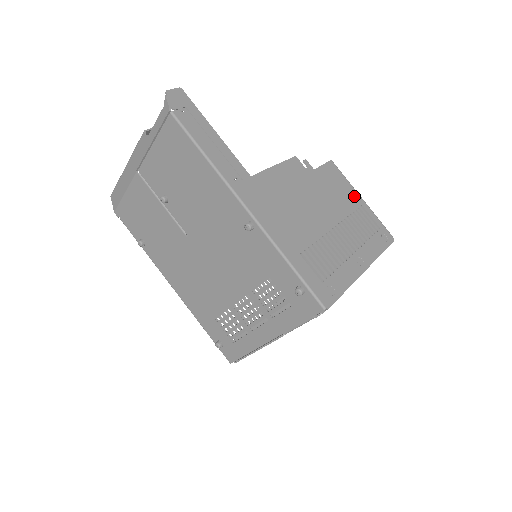
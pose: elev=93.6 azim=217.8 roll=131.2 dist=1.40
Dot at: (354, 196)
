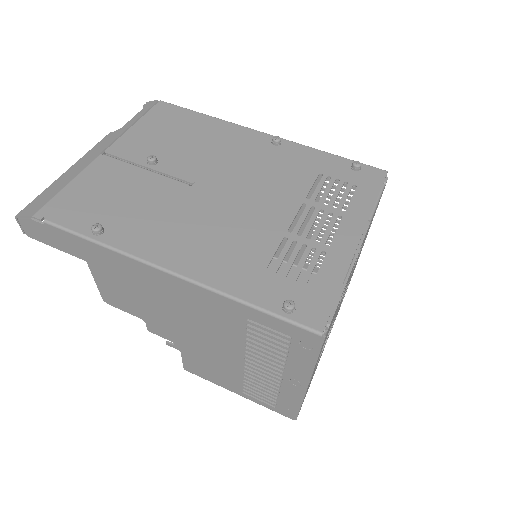
Dot at: occluded
